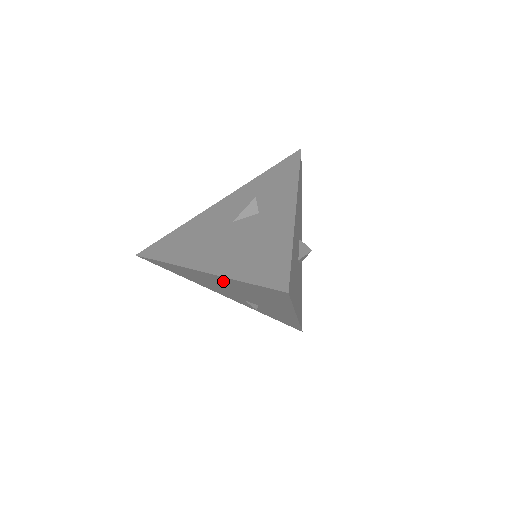
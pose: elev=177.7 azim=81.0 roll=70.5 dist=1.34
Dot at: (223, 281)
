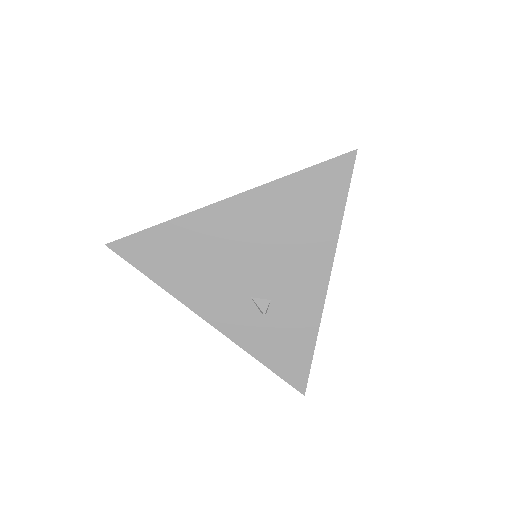
Dot at: (256, 211)
